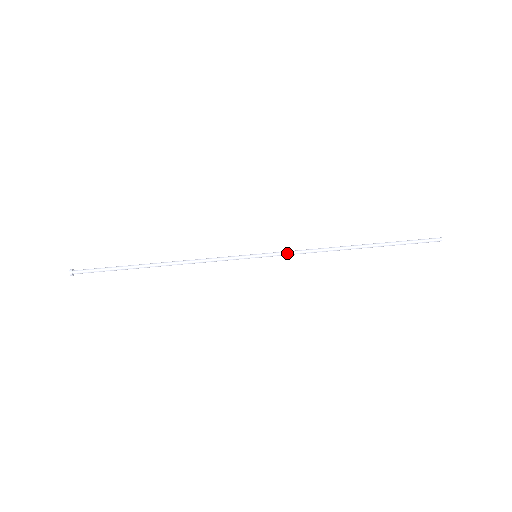
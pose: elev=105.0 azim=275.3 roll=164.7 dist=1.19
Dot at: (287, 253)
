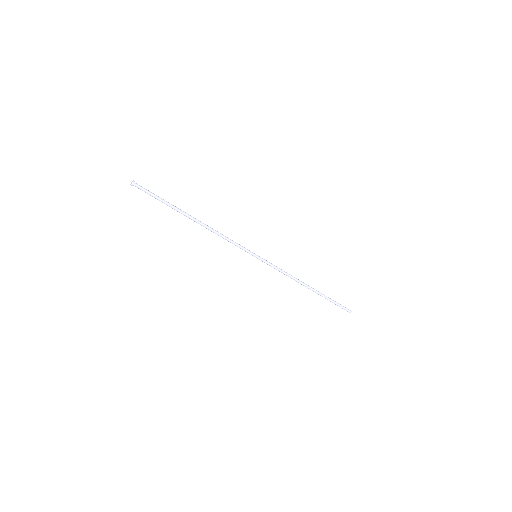
Dot at: occluded
